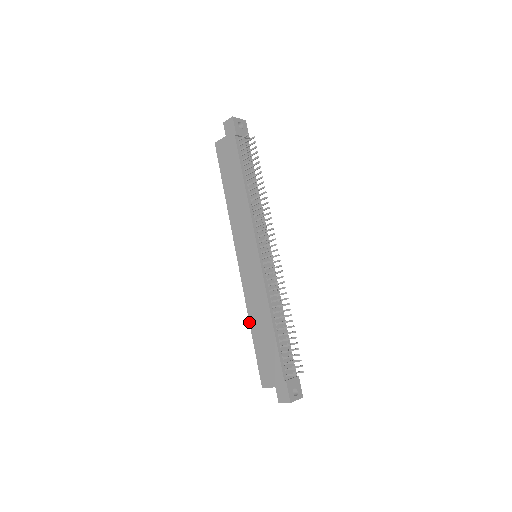
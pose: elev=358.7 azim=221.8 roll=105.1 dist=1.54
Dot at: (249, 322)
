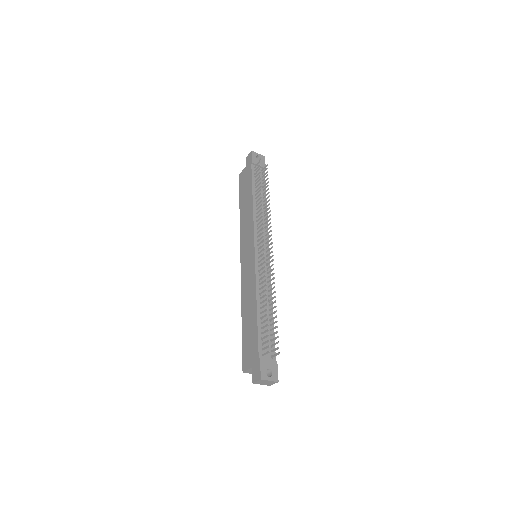
Dot at: (241, 312)
